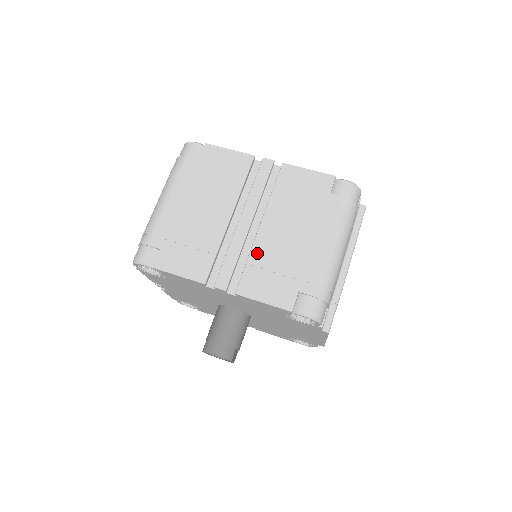
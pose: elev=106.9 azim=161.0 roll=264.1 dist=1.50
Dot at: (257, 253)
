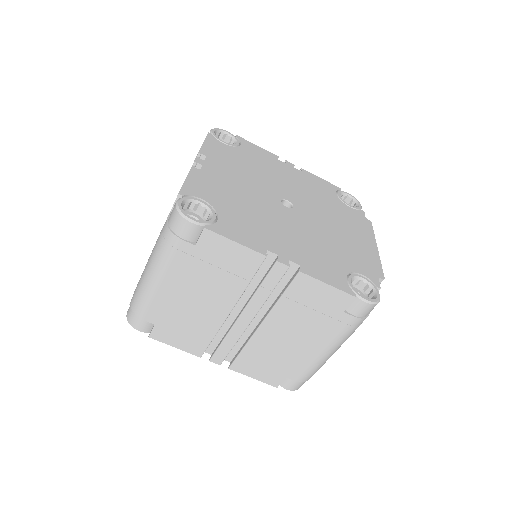
Dot at: (254, 346)
